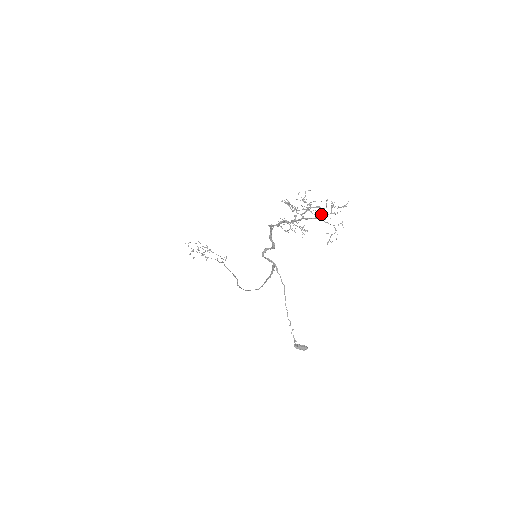
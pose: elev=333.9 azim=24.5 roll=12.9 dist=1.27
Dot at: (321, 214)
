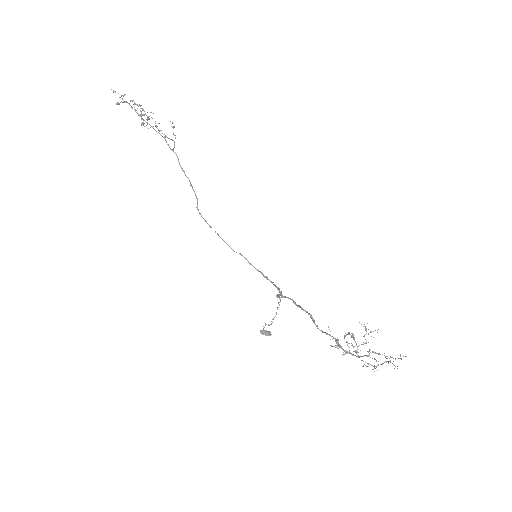
Dot at: occluded
